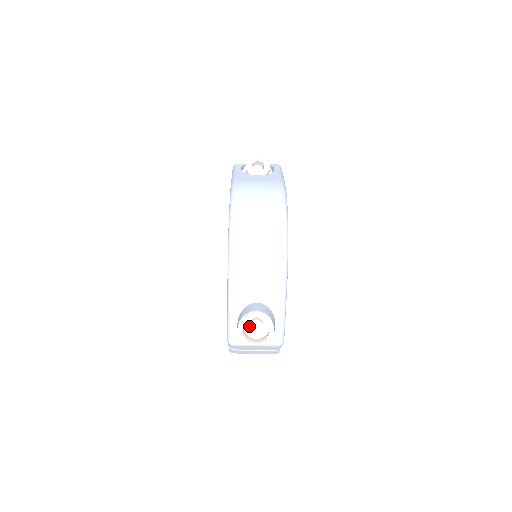
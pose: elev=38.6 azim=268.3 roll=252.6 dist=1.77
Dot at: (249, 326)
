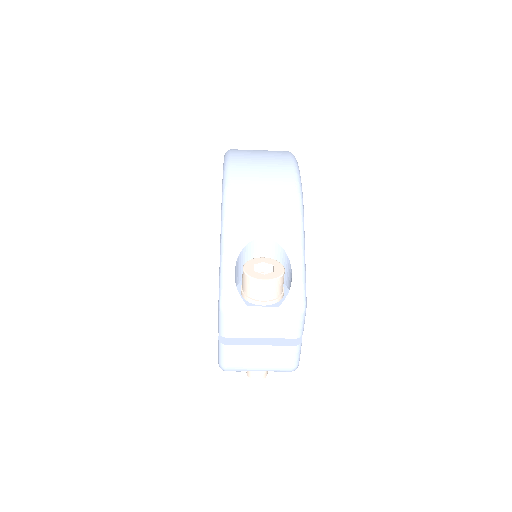
Dot at: (253, 269)
